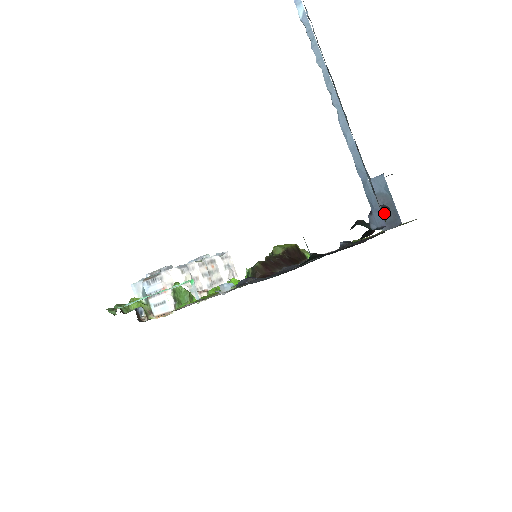
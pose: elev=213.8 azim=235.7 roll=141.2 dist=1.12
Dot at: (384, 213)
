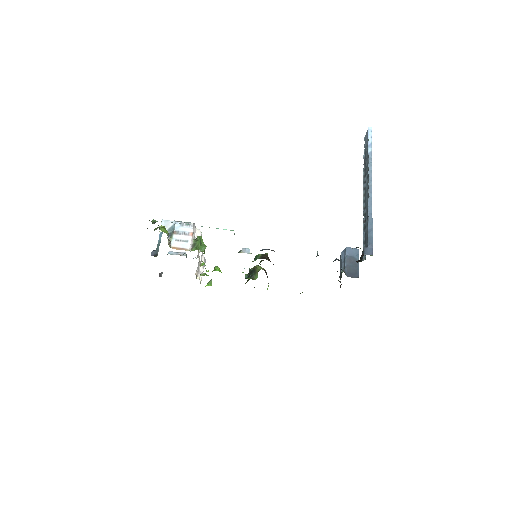
Dot at: (351, 268)
